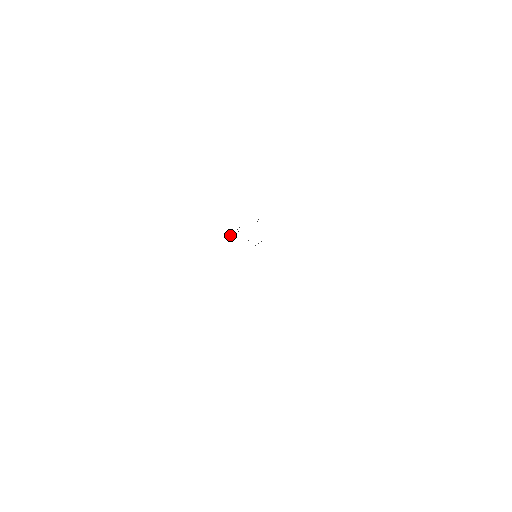
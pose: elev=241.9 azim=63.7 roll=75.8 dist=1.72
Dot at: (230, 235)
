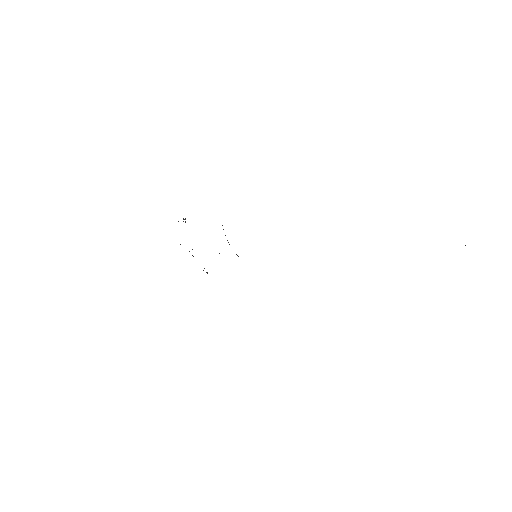
Dot at: occluded
